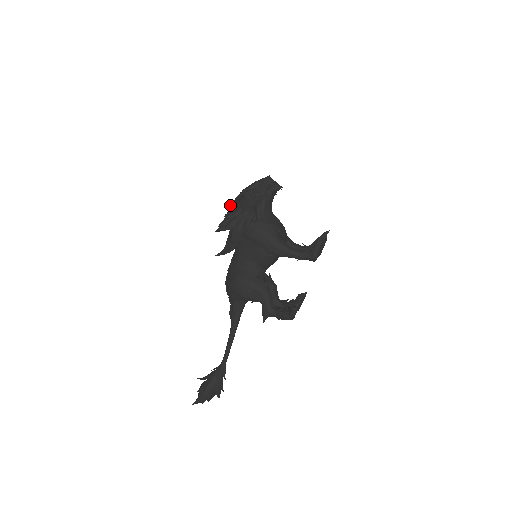
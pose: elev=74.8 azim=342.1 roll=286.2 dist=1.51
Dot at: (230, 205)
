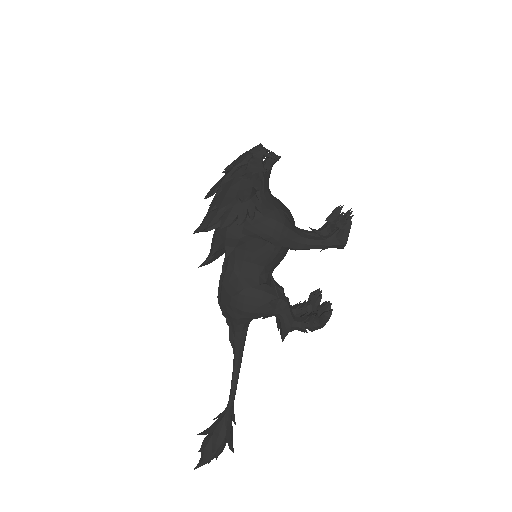
Dot at: (212, 193)
